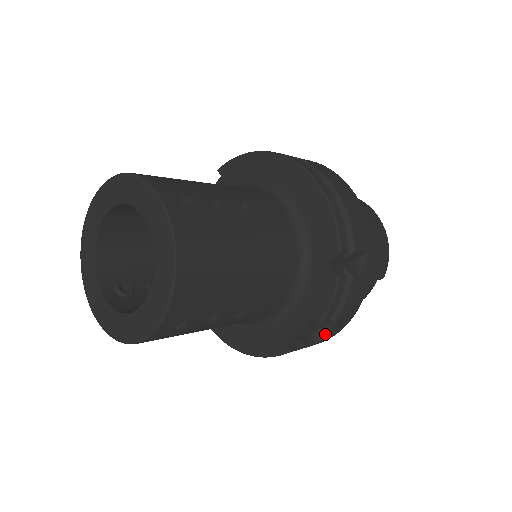
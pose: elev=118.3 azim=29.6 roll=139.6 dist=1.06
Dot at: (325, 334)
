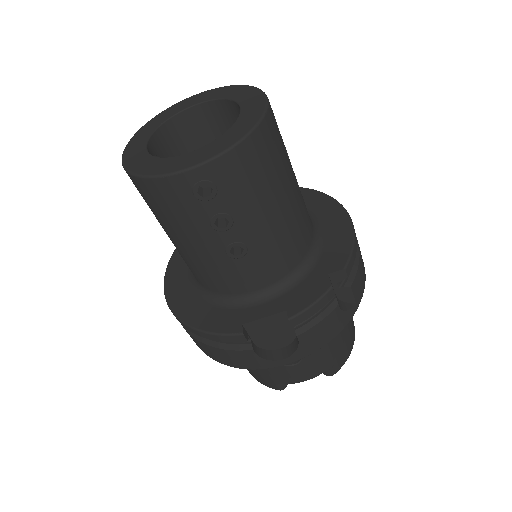
Dot at: (273, 356)
